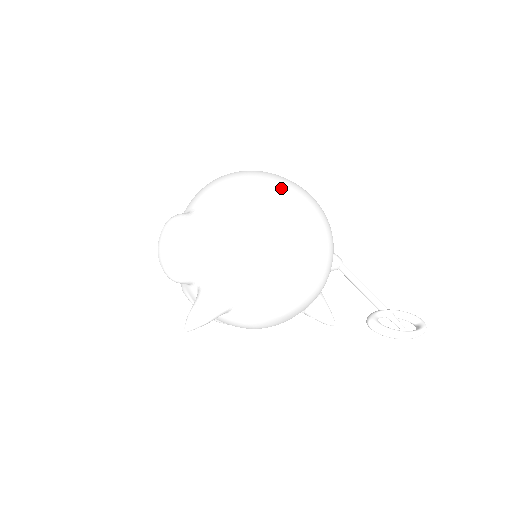
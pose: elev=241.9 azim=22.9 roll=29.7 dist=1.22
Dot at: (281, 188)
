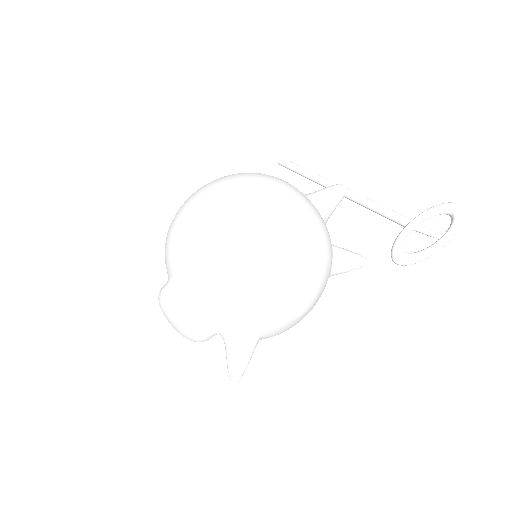
Dot at: (222, 213)
